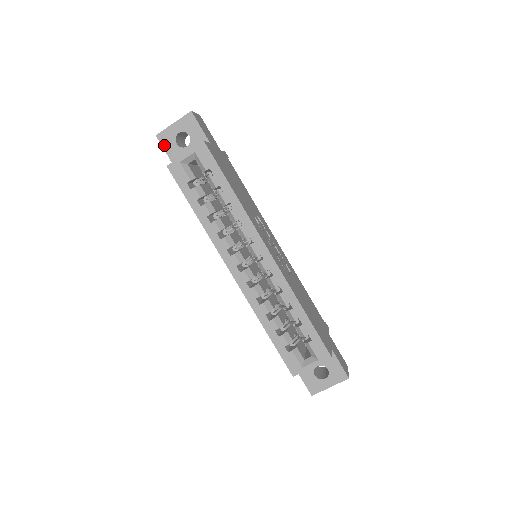
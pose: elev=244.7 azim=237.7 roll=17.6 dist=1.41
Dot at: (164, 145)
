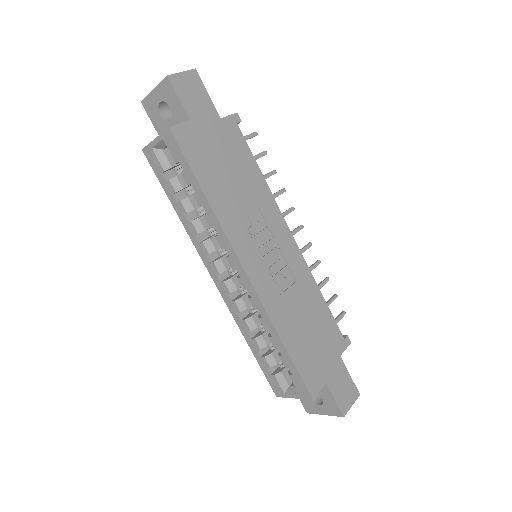
Dot at: (150, 115)
